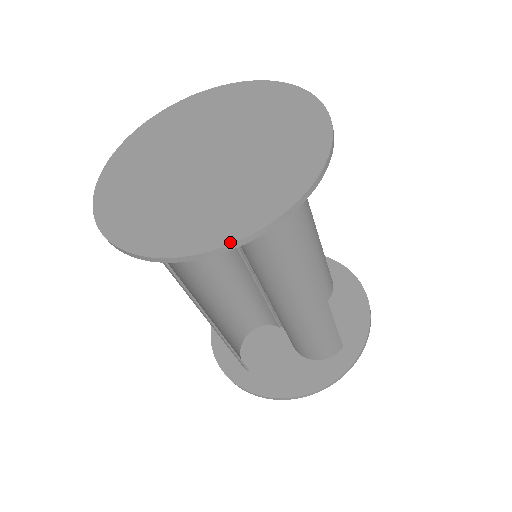
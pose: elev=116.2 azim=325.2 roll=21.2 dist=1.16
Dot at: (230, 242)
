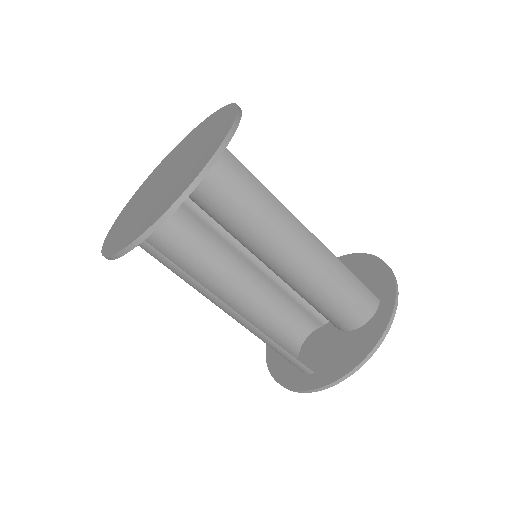
Dot at: (190, 183)
